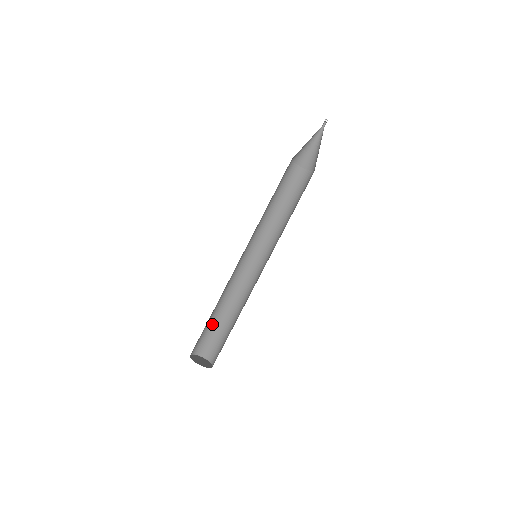
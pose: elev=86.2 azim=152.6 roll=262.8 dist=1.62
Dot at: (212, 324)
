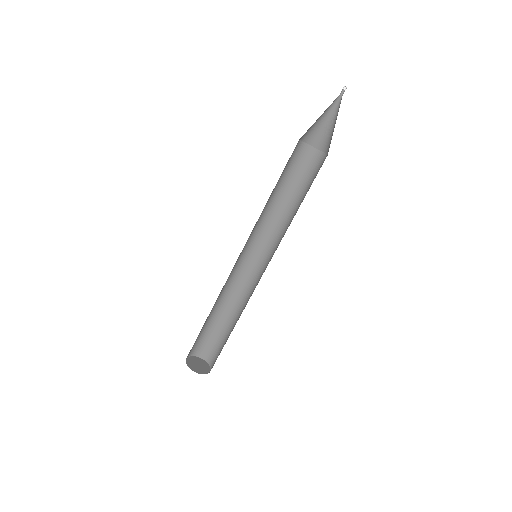
Dot at: (207, 325)
